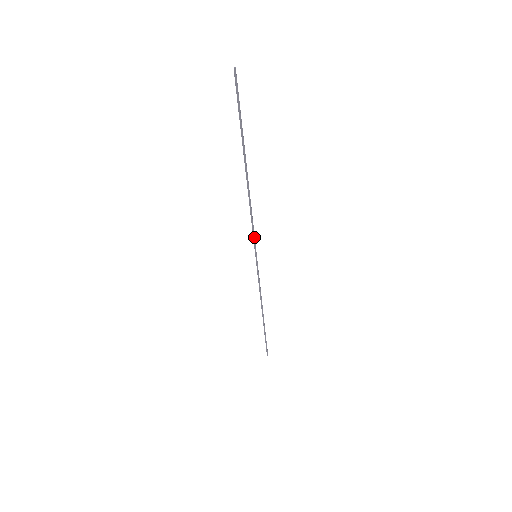
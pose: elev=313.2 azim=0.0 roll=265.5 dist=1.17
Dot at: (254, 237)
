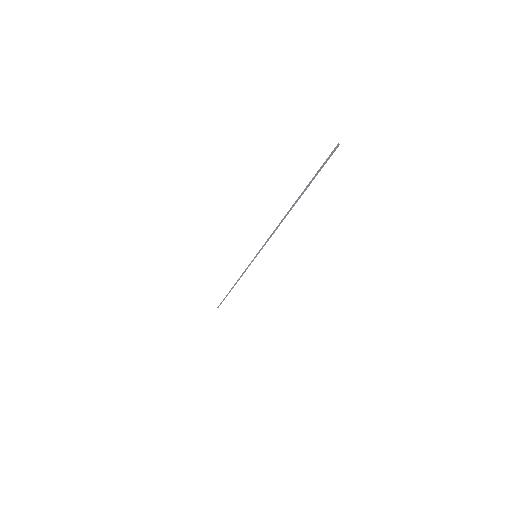
Dot at: occluded
